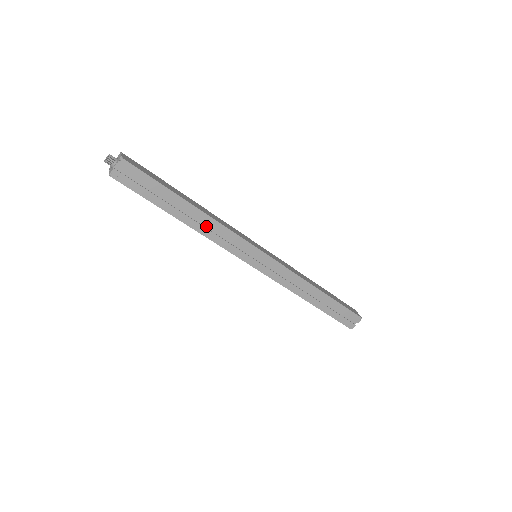
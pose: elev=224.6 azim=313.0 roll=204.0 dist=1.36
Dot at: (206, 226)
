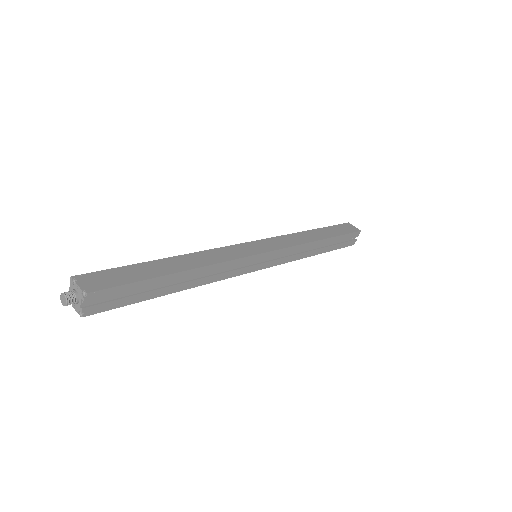
Dot at: (202, 274)
